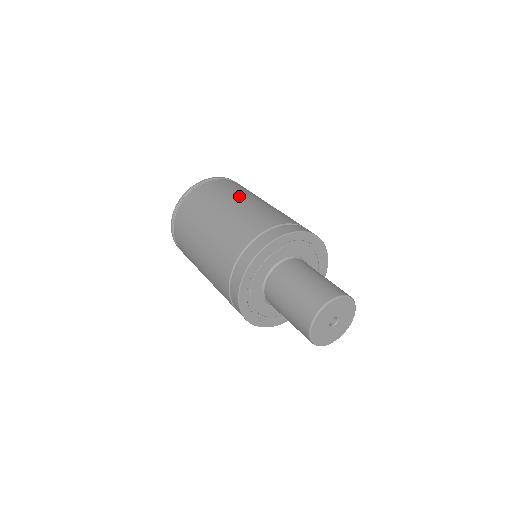
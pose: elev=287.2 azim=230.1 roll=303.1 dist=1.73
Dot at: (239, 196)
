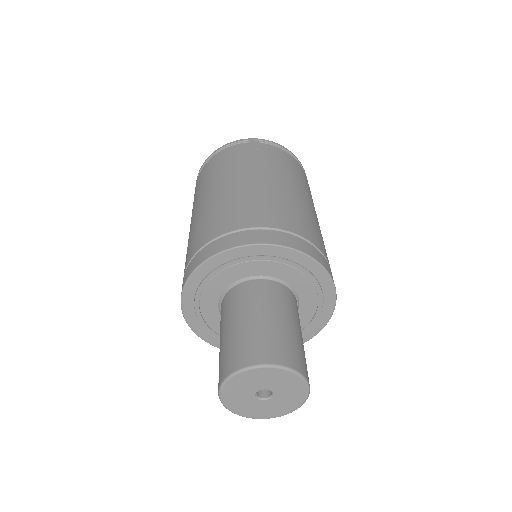
Dot at: (197, 201)
